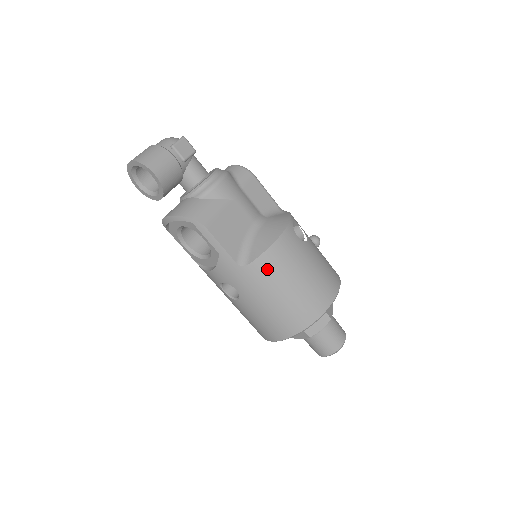
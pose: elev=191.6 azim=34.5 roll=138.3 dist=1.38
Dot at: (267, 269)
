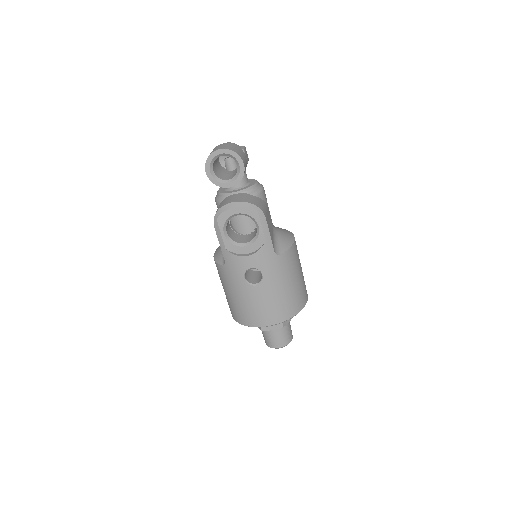
Dot at: (289, 261)
